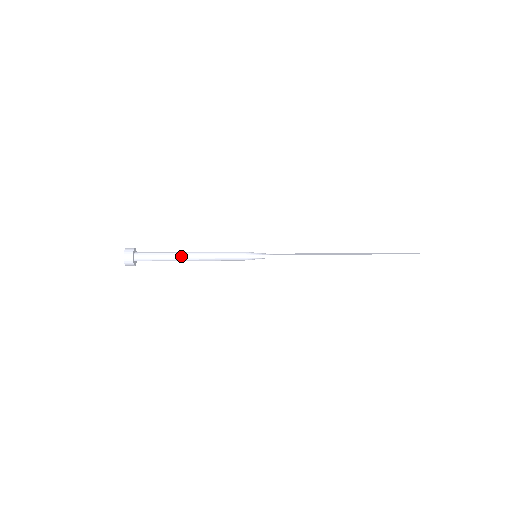
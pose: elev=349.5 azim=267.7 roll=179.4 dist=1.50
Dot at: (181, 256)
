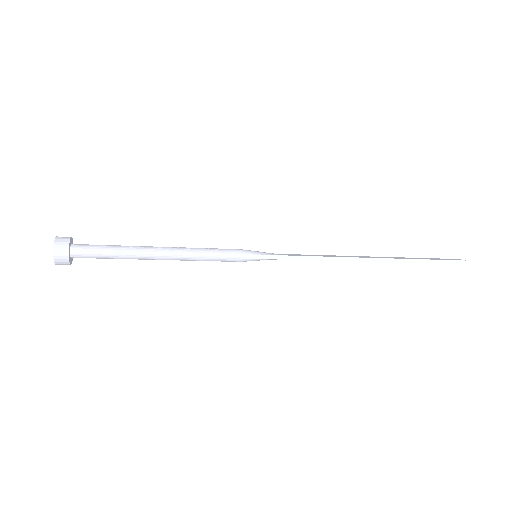
Dot at: (146, 252)
